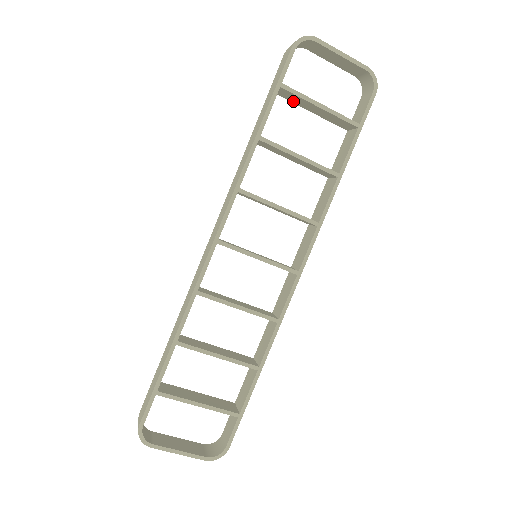
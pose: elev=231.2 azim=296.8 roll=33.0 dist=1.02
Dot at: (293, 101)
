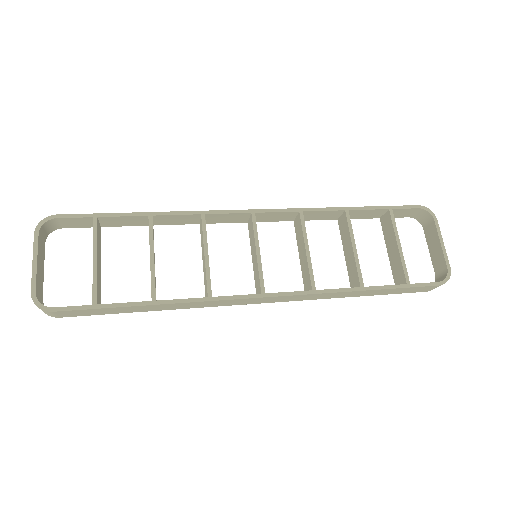
Dot at: (385, 233)
